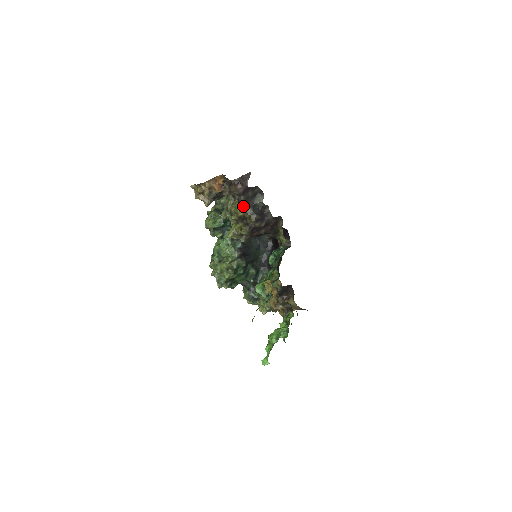
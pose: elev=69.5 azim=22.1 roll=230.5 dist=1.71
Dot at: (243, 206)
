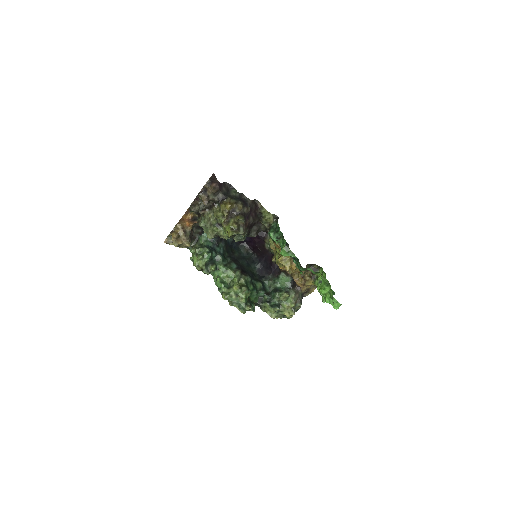
Dot at: (225, 202)
